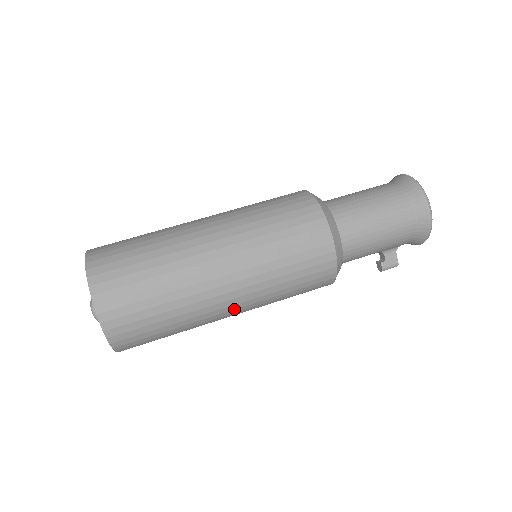
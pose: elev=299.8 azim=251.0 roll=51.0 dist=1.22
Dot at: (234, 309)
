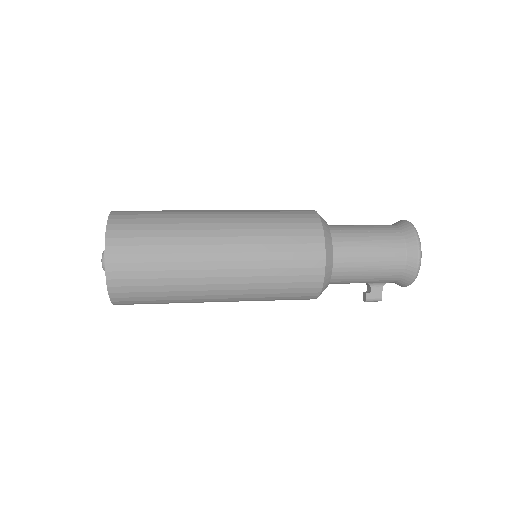
Dot at: (223, 294)
